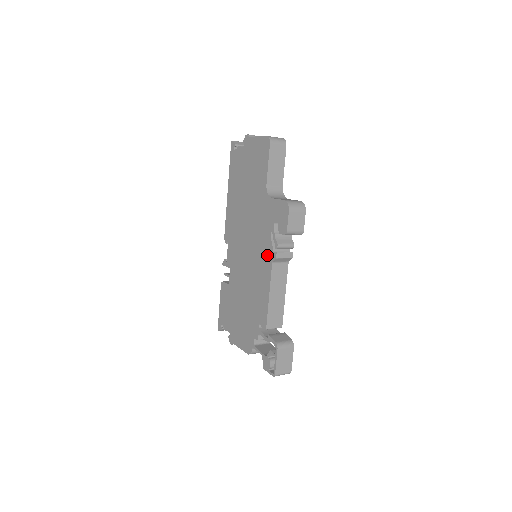
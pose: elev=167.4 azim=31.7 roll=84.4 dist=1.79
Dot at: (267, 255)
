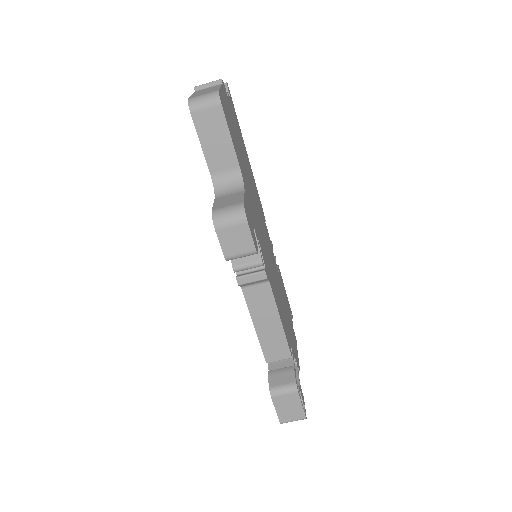
Dot at: occluded
